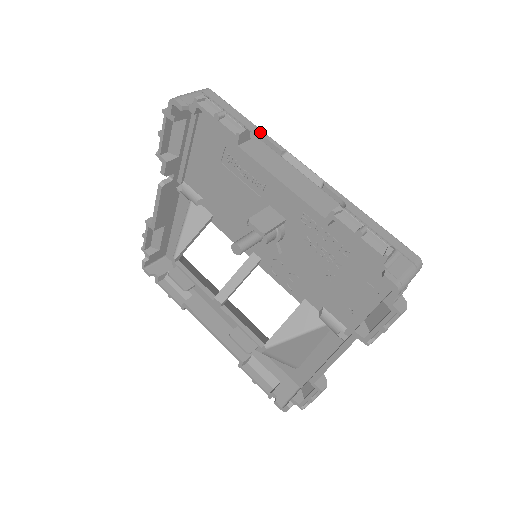
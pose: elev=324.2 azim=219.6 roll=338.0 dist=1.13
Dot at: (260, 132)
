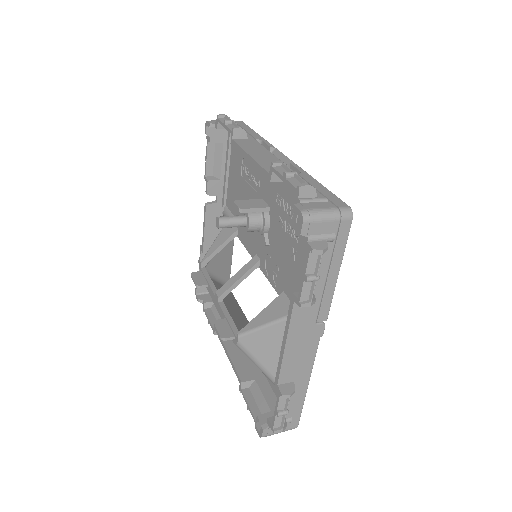
Dot at: (261, 138)
